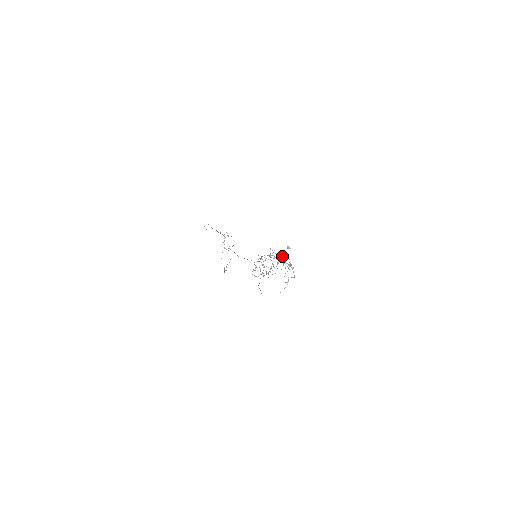
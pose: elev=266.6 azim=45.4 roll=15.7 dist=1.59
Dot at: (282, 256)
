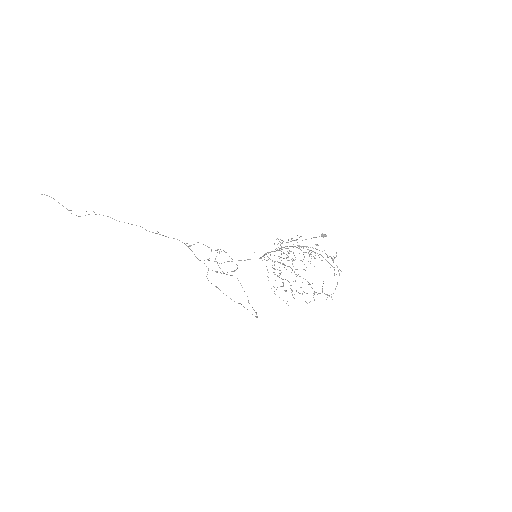
Dot at: occluded
